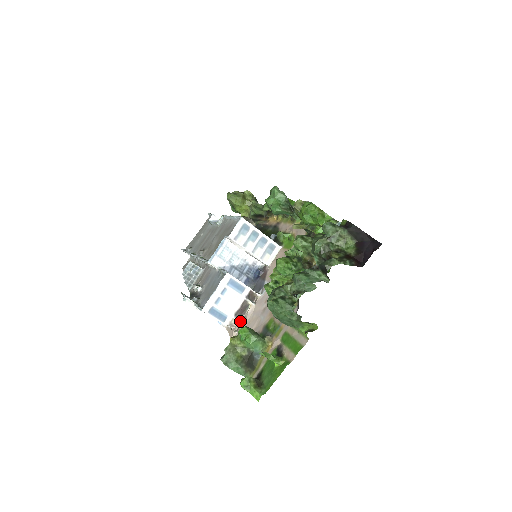
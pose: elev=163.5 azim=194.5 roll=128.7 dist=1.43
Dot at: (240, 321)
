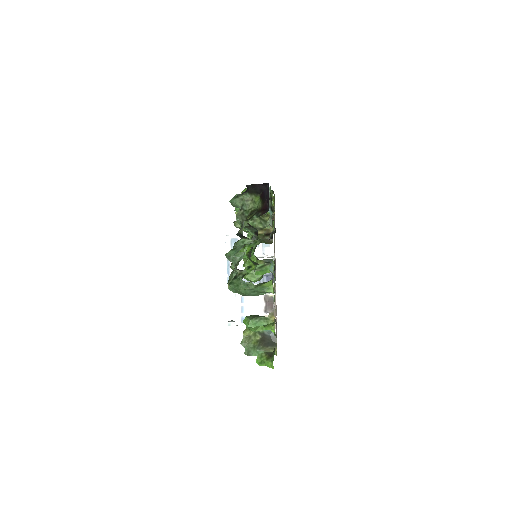
Dot at: occluded
